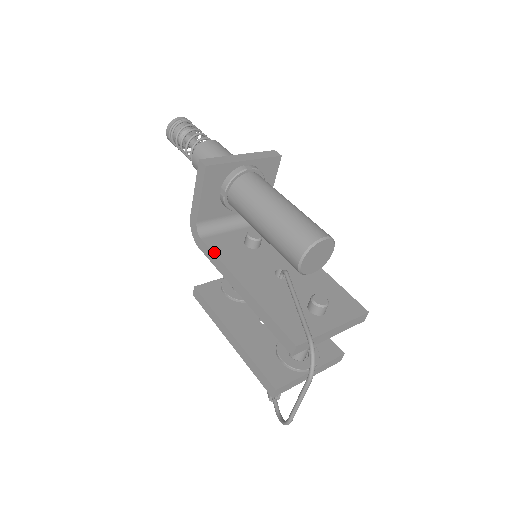
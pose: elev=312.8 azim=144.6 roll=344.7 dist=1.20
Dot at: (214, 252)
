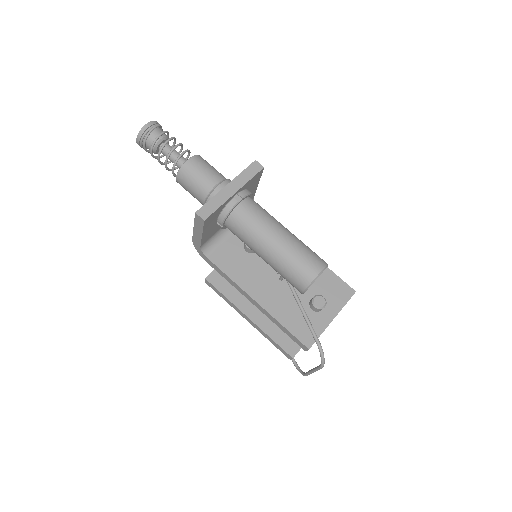
Dot at: (223, 271)
